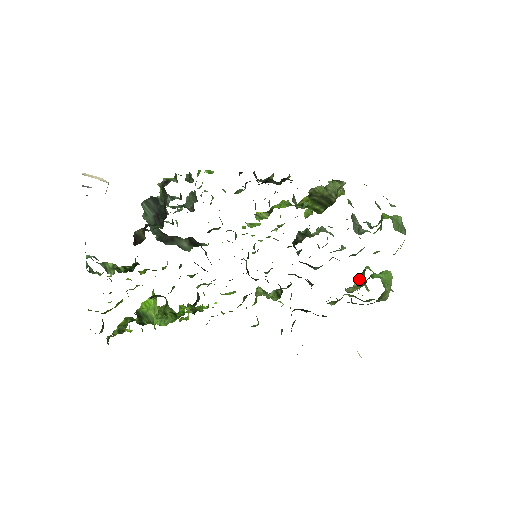
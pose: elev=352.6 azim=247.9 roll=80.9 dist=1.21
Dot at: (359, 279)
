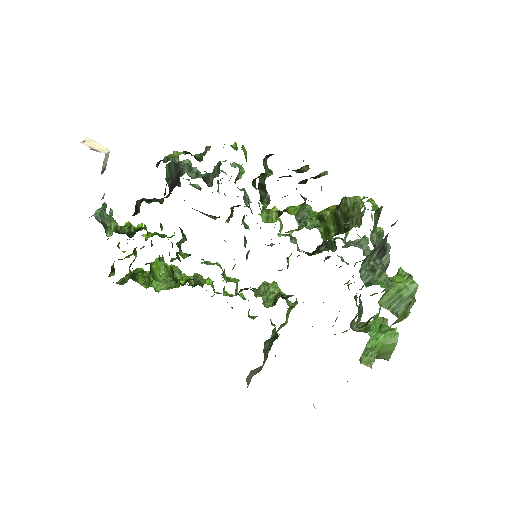
Dot at: (363, 324)
